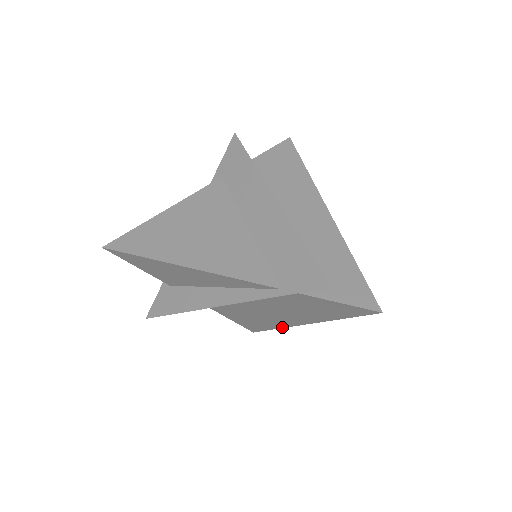
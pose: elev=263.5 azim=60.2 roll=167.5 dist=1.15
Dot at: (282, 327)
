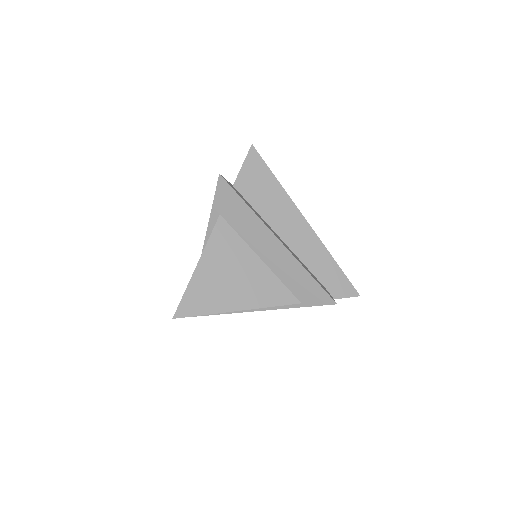
Dot at: occluded
